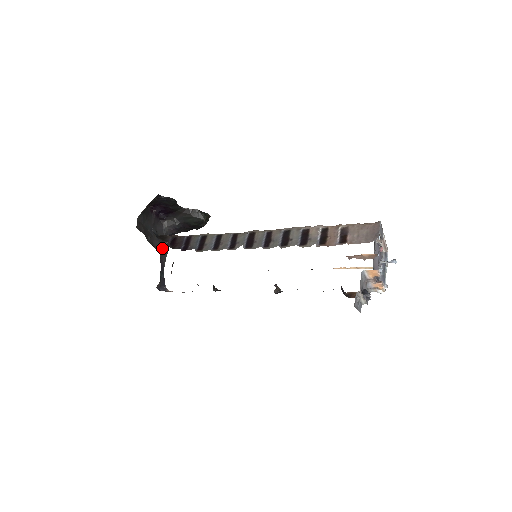
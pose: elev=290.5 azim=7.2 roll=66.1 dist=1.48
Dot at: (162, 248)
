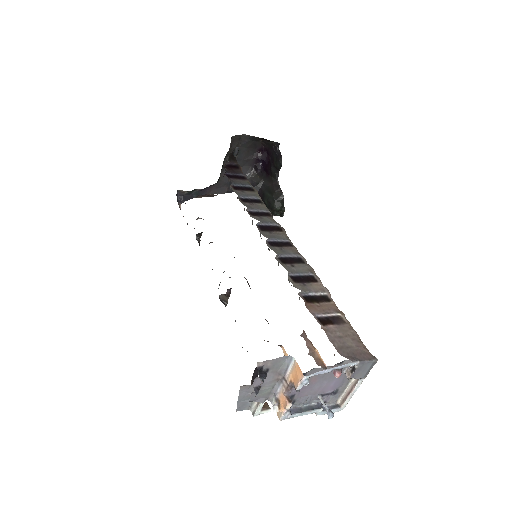
Dot at: (225, 183)
